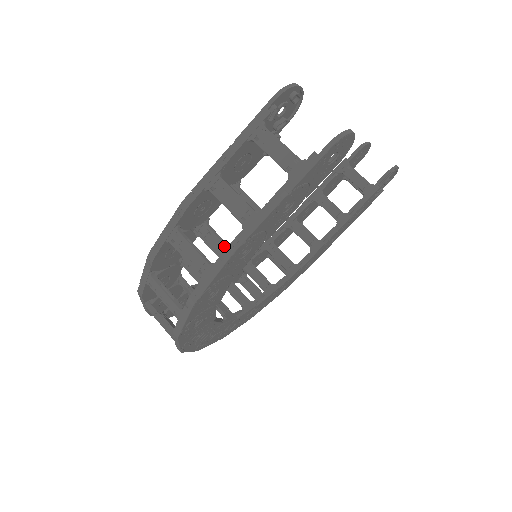
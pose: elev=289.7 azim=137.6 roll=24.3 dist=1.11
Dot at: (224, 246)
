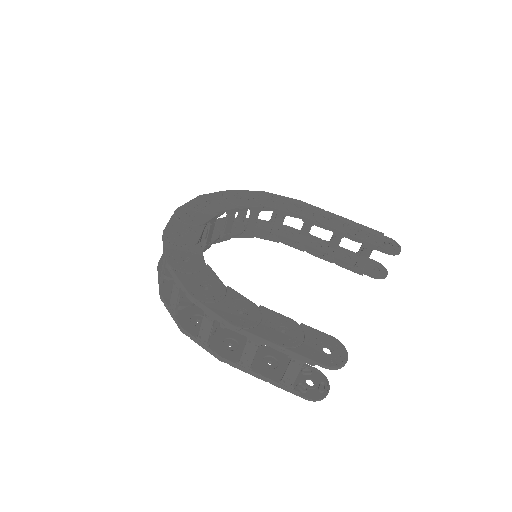
Dot at: occluded
